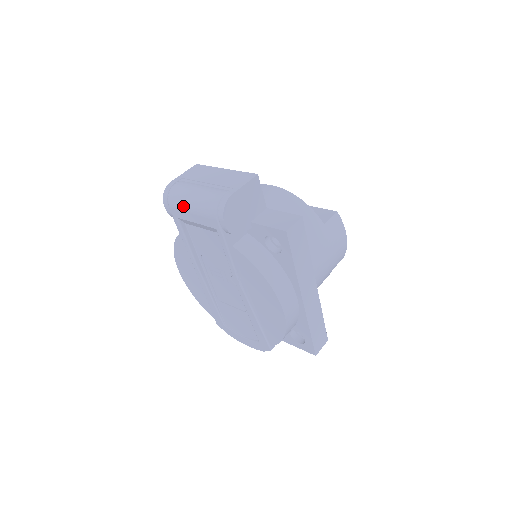
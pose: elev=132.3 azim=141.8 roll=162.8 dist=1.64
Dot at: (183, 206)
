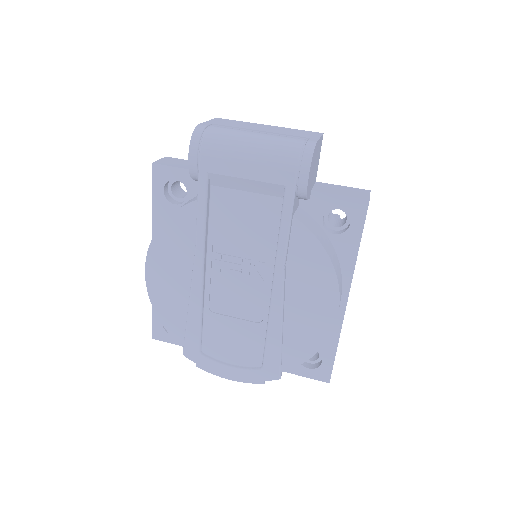
Dot at: (232, 152)
